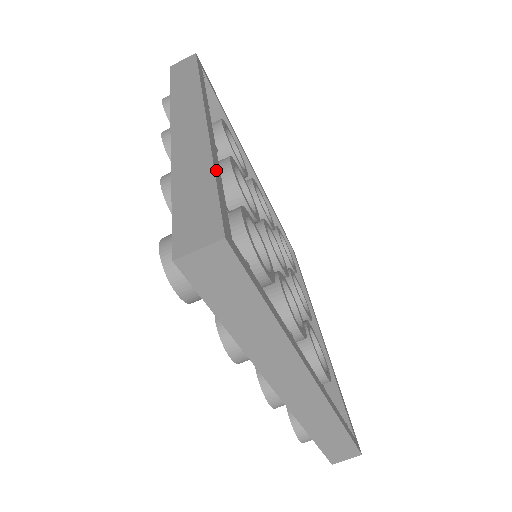
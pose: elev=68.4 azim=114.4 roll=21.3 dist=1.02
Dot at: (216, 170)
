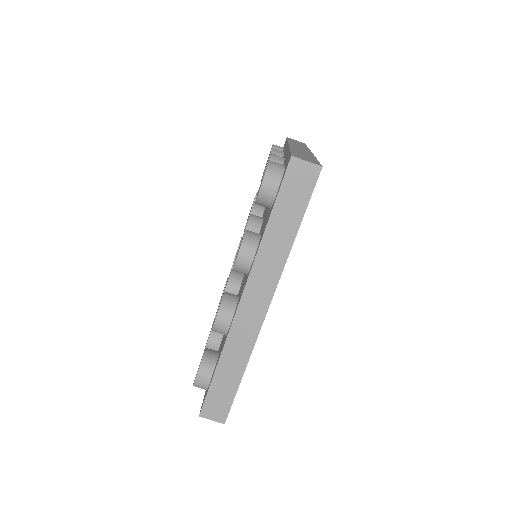
Dot at: occluded
